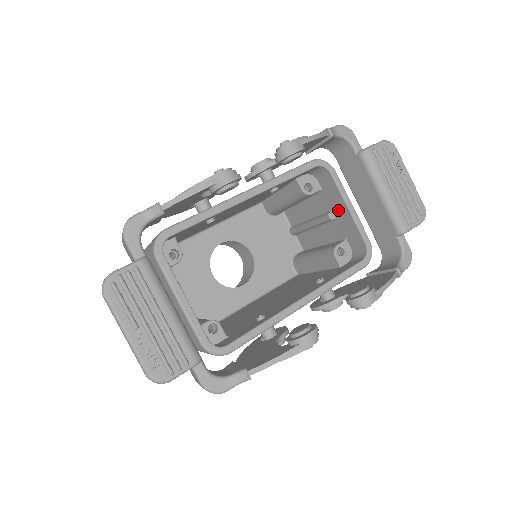
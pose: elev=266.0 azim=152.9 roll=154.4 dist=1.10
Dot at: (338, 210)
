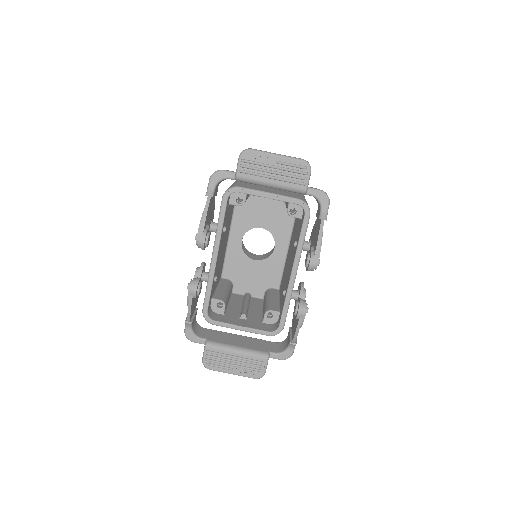
Dot at: occluded
